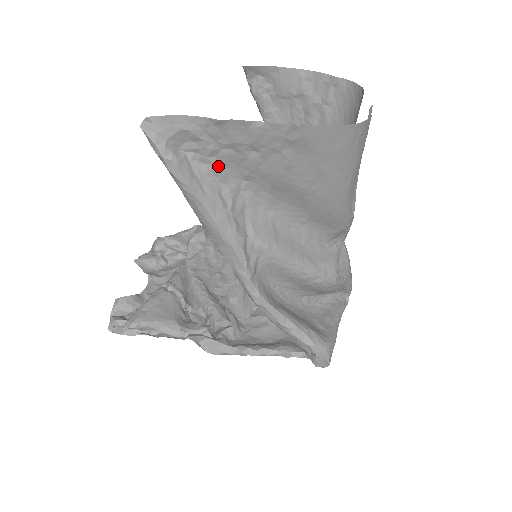
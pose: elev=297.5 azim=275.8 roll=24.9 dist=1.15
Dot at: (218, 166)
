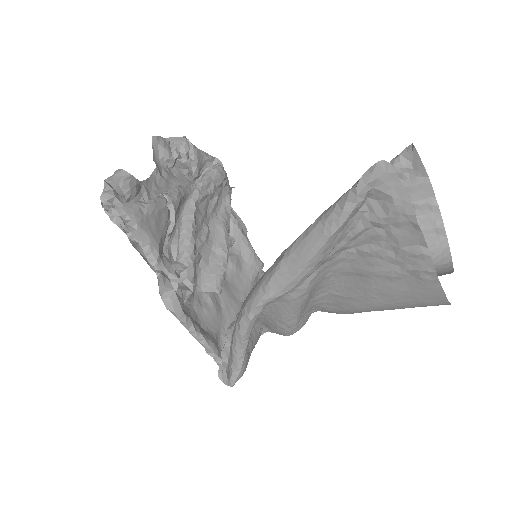
Dot at: (363, 231)
